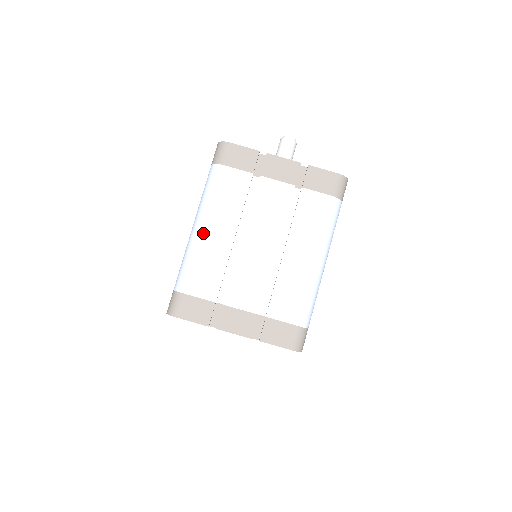
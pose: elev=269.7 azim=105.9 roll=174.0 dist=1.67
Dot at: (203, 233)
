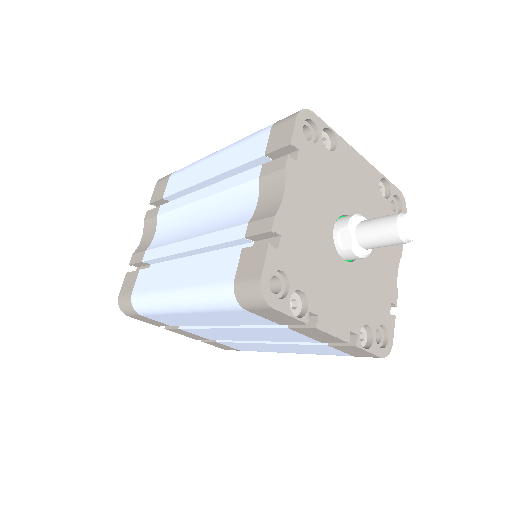
Dot at: (182, 313)
